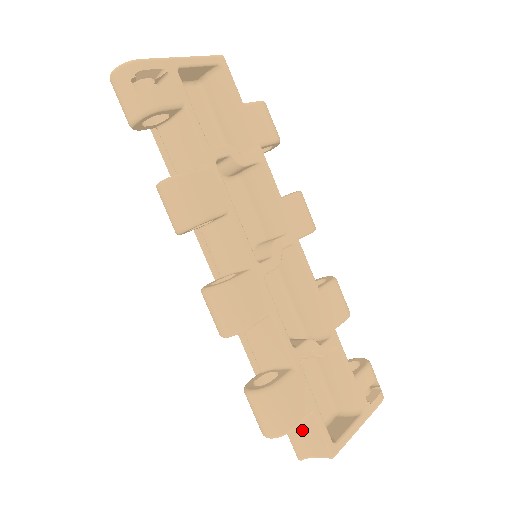
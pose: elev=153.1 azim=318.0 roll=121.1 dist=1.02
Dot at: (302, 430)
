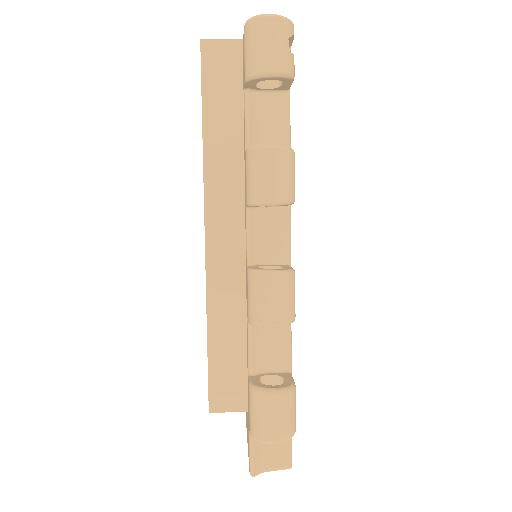
Dot at: occluded
